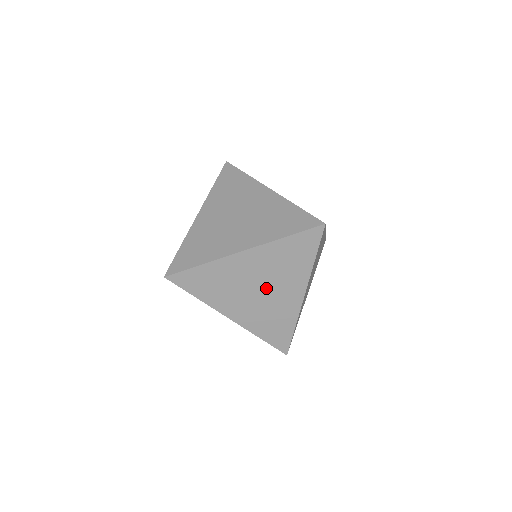
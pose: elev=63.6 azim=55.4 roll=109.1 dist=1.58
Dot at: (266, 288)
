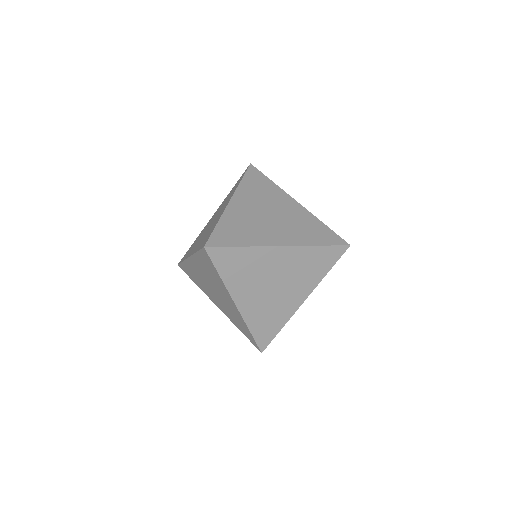
Dot at: (280, 285)
